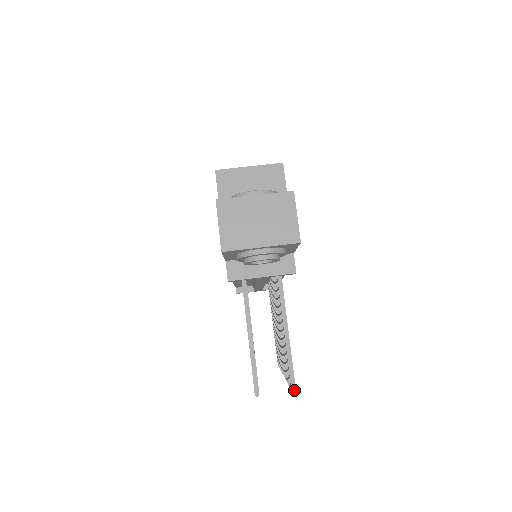
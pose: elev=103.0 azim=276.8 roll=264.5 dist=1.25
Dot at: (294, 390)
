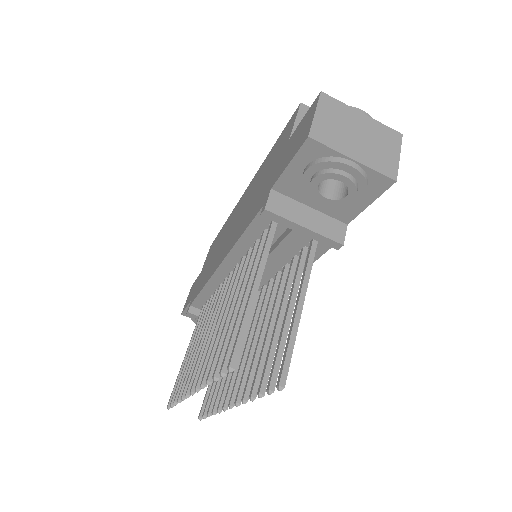
Dot at: (282, 387)
